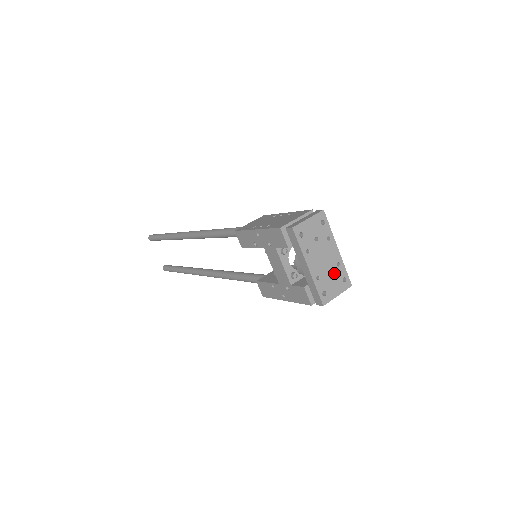
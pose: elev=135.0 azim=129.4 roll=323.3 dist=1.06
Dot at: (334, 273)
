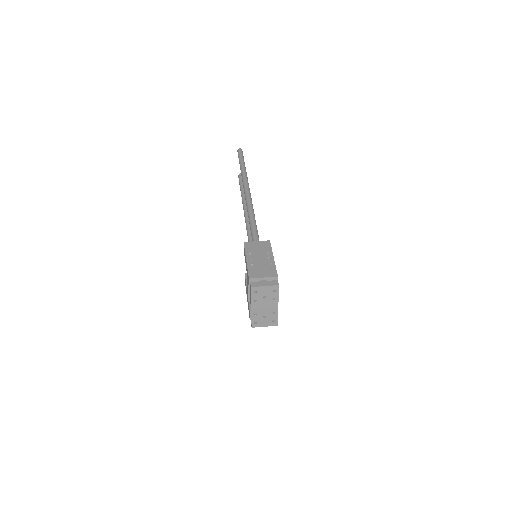
Dot at: (268, 316)
